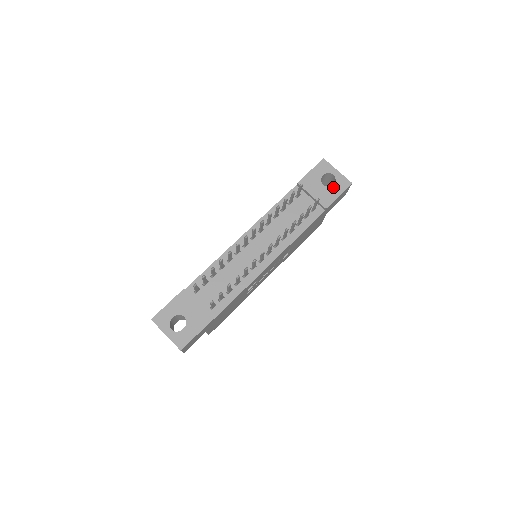
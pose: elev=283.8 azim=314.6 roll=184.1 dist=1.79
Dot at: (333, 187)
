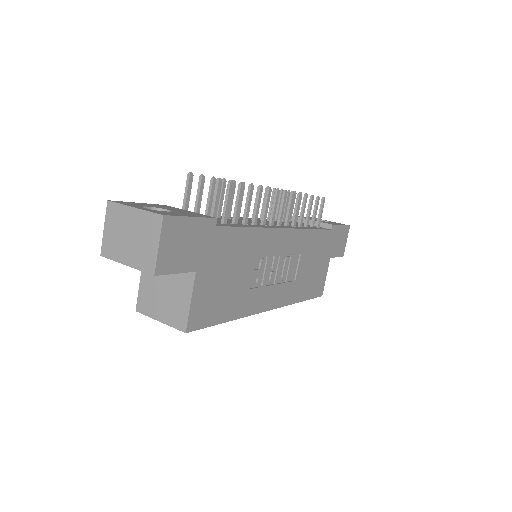
Dot at: occluded
